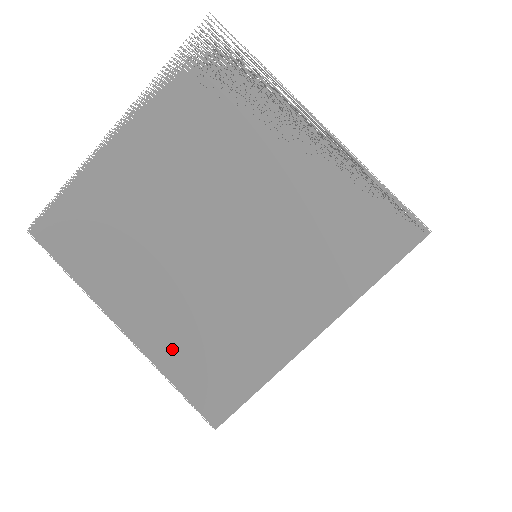
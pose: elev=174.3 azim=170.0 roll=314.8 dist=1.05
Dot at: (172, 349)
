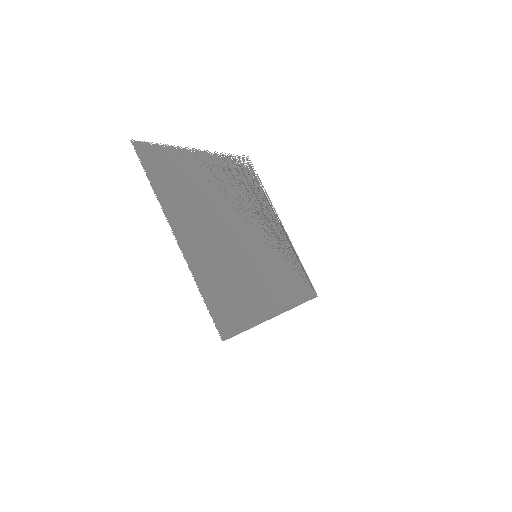
Dot at: (206, 272)
